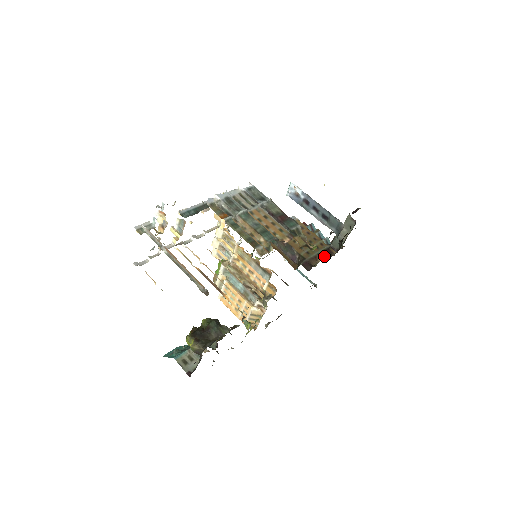
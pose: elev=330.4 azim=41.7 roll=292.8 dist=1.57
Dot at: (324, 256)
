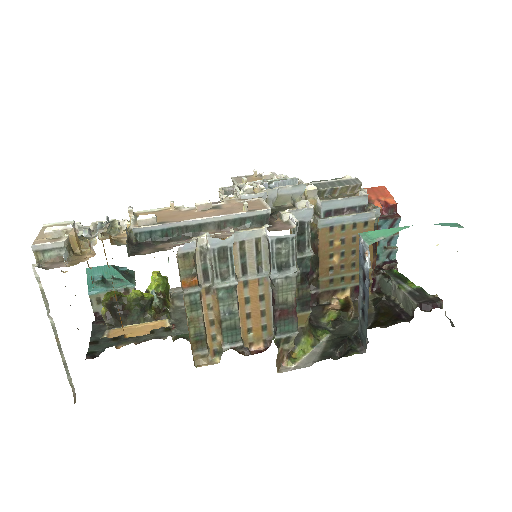
Dot at: (348, 294)
